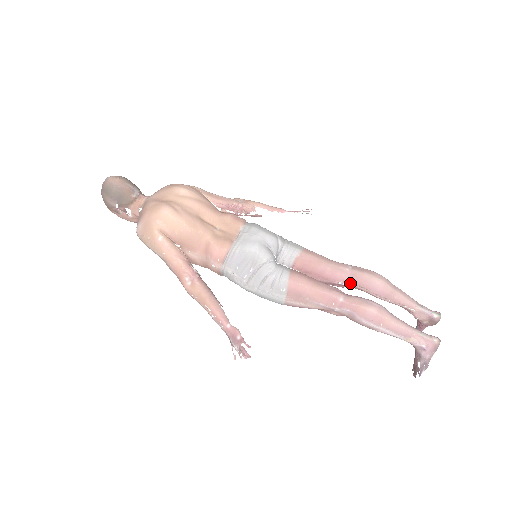
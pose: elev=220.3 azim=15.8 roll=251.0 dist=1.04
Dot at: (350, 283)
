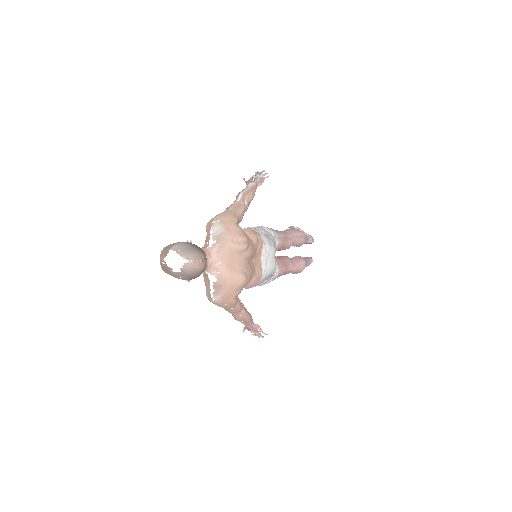
Dot at: occluded
